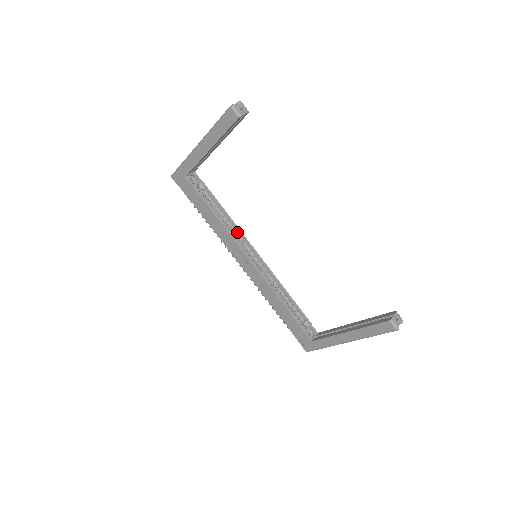
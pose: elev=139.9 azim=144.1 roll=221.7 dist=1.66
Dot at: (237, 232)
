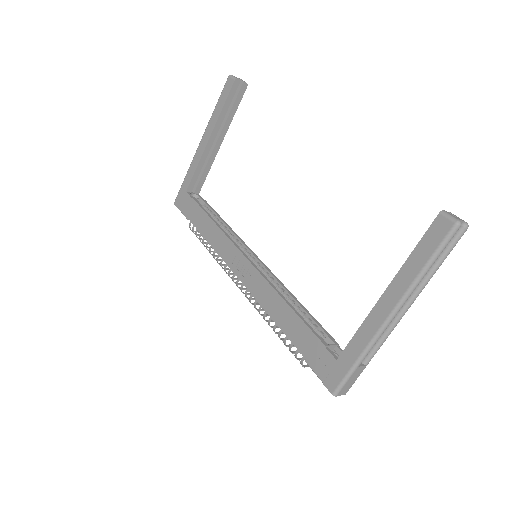
Dot at: (236, 239)
